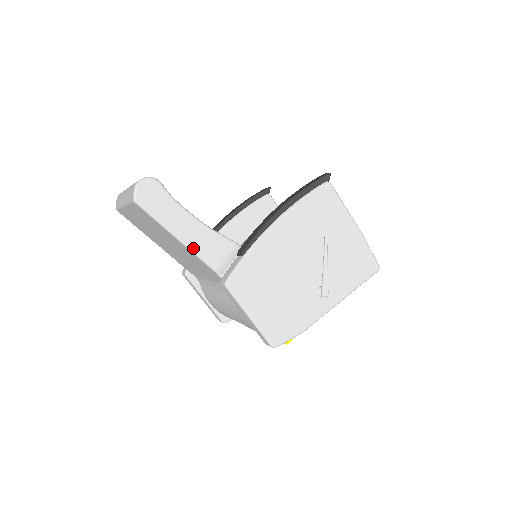
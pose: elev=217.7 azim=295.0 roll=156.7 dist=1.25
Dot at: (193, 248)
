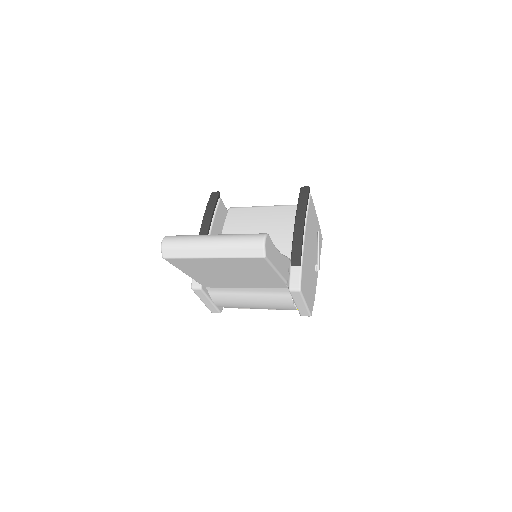
Dot at: (282, 274)
